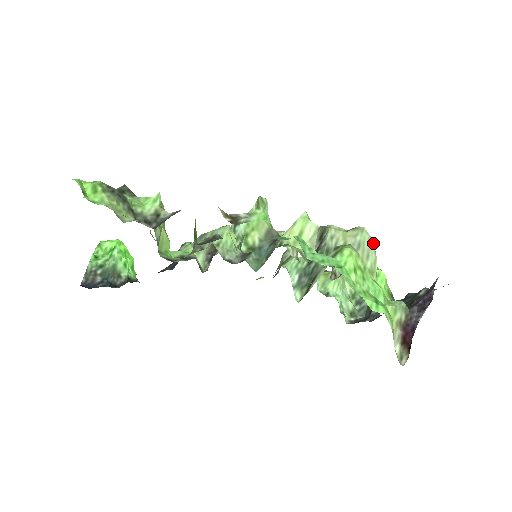
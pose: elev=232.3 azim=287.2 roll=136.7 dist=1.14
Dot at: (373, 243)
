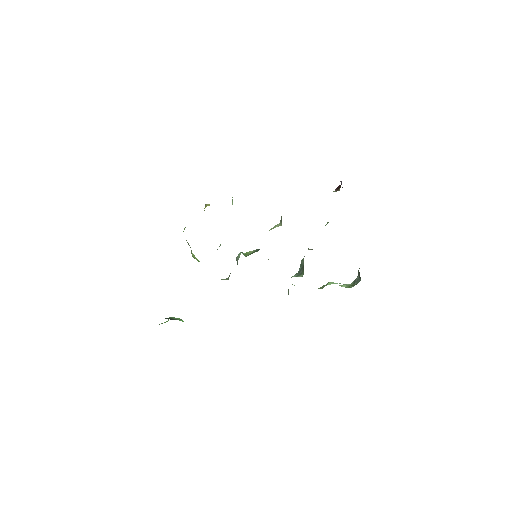
Dot at: occluded
